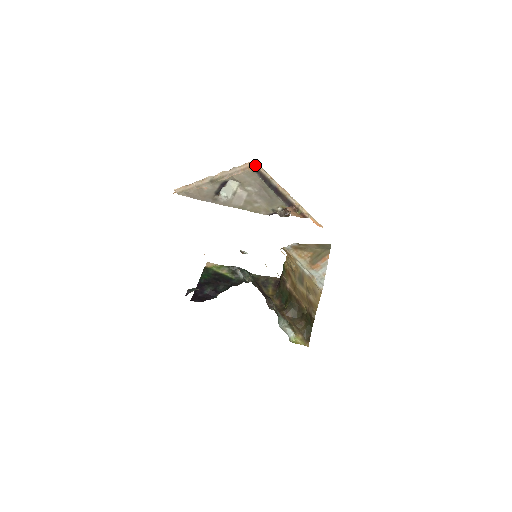
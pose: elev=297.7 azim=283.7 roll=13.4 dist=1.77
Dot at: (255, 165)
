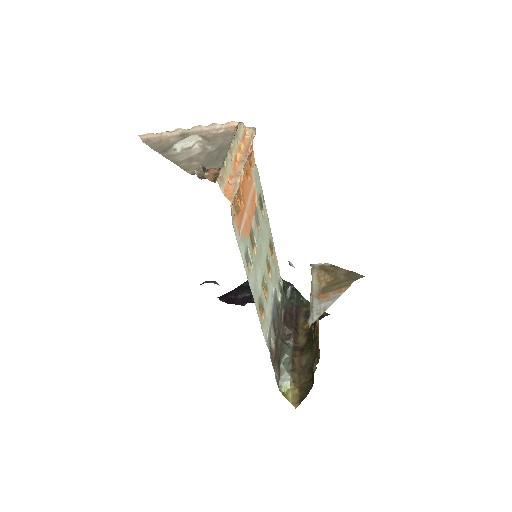
Dot at: (238, 125)
